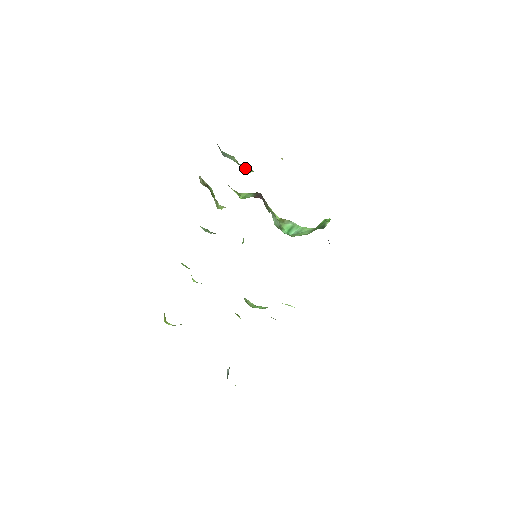
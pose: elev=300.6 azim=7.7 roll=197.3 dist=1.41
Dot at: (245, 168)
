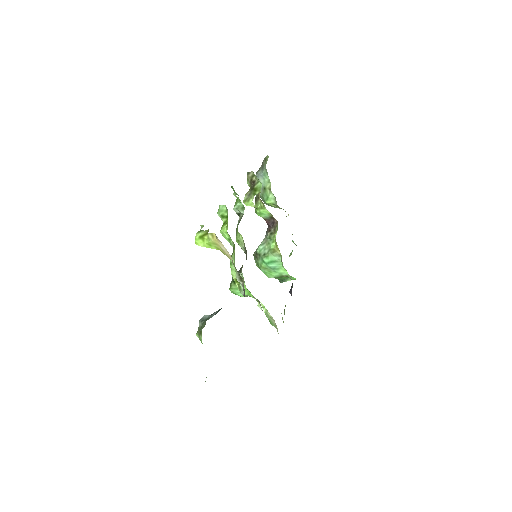
Dot at: (271, 197)
